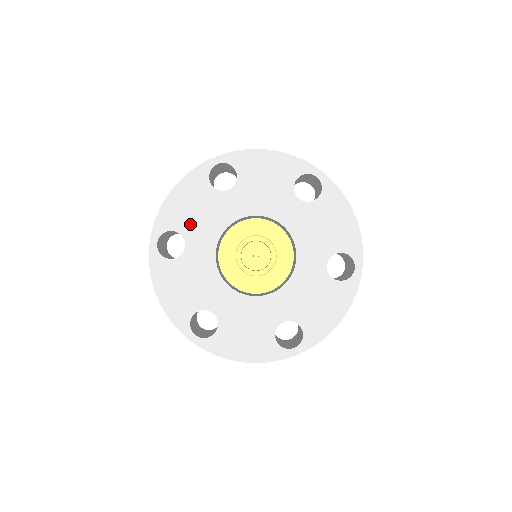
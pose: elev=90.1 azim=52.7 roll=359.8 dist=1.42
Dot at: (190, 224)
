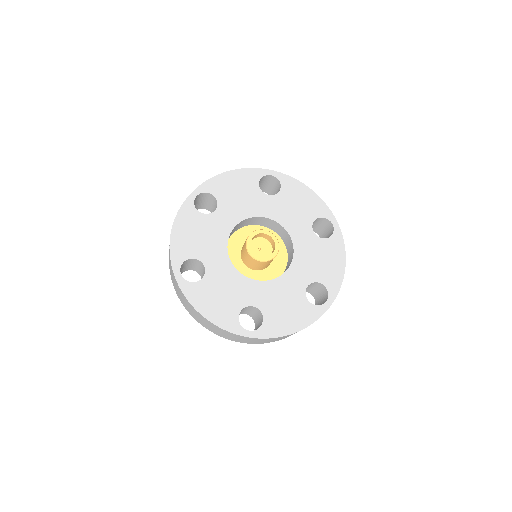
Dot at: (199, 248)
